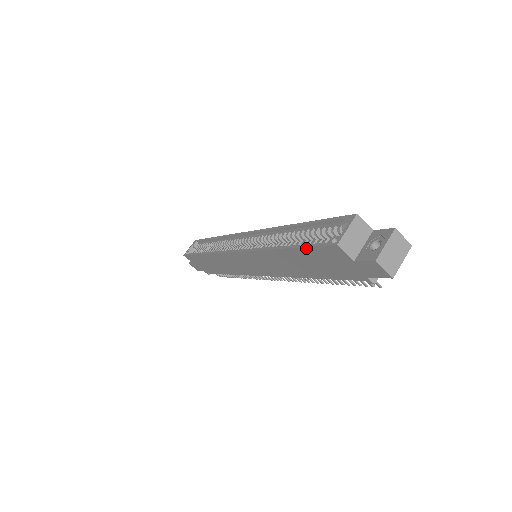
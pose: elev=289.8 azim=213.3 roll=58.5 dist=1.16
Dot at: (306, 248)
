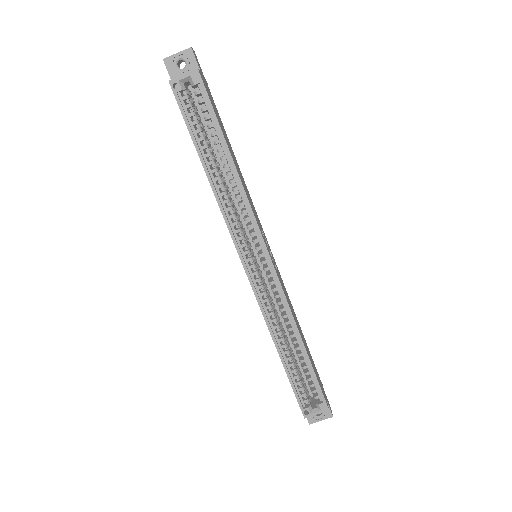
Dot at: (292, 386)
